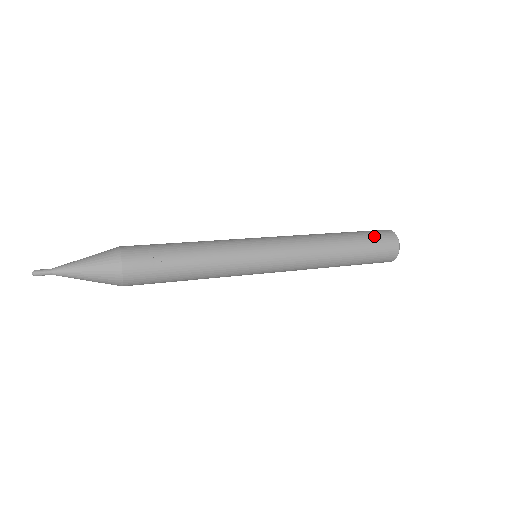
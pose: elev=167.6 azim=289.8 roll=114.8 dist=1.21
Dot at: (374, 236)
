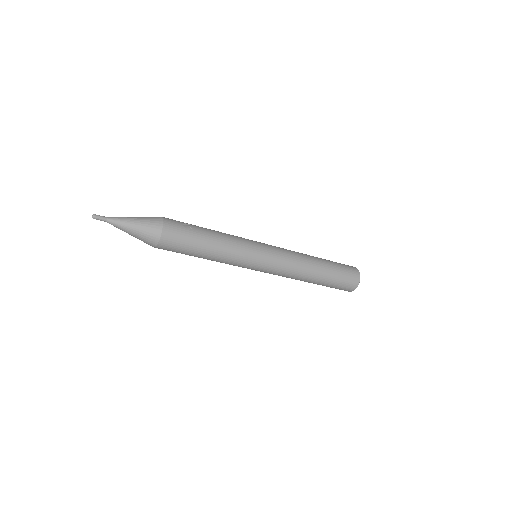
Dot at: (340, 263)
